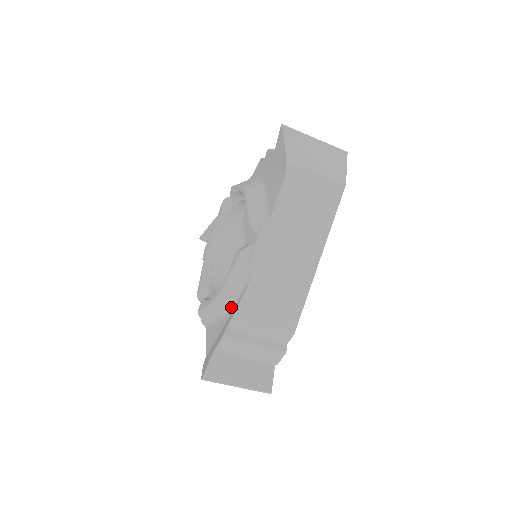
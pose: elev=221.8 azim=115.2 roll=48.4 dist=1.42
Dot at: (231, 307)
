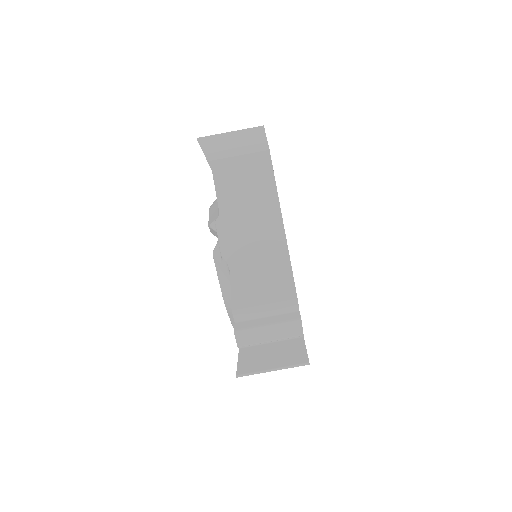
Dot at: occluded
